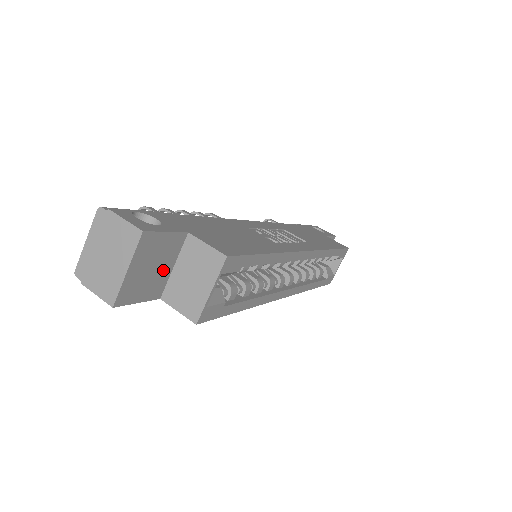
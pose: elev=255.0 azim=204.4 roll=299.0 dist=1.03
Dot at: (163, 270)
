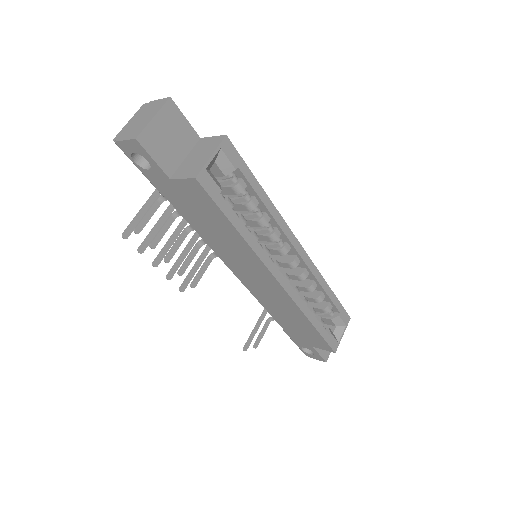
Dot at: (177, 151)
